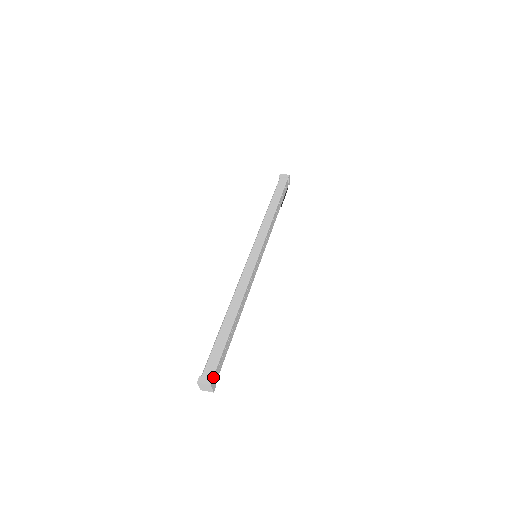
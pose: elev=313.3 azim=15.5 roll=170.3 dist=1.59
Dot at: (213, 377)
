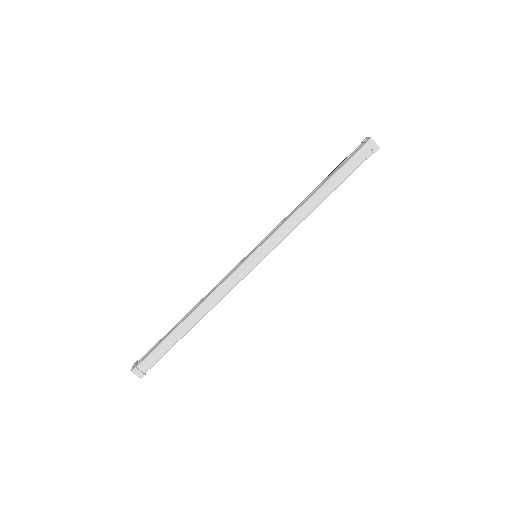
Dot at: occluded
